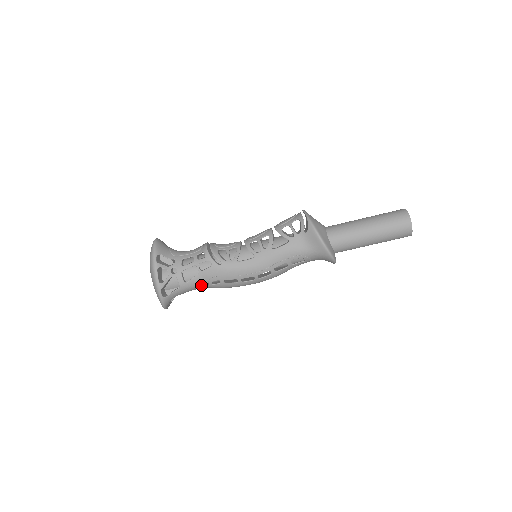
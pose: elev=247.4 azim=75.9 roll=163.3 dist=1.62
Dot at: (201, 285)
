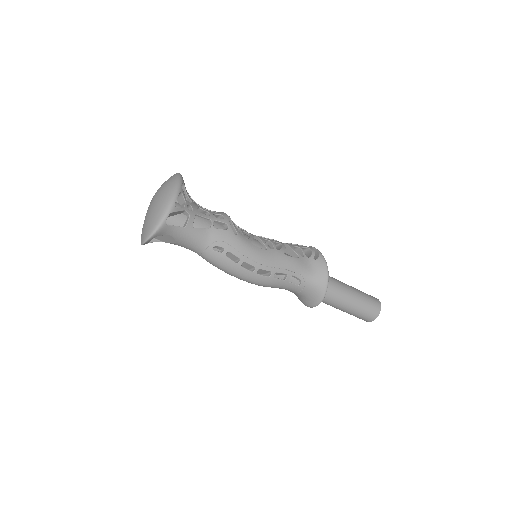
Dot at: (201, 242)
